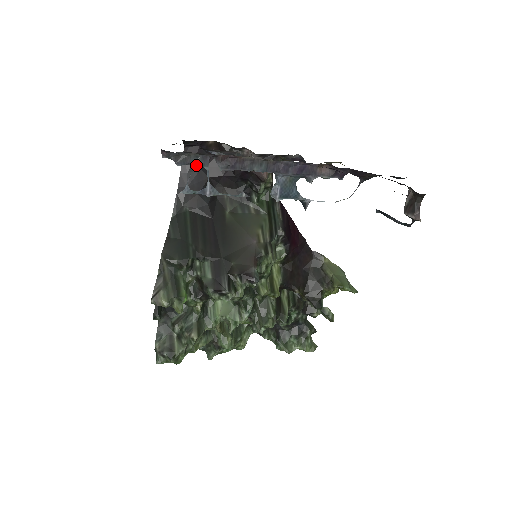
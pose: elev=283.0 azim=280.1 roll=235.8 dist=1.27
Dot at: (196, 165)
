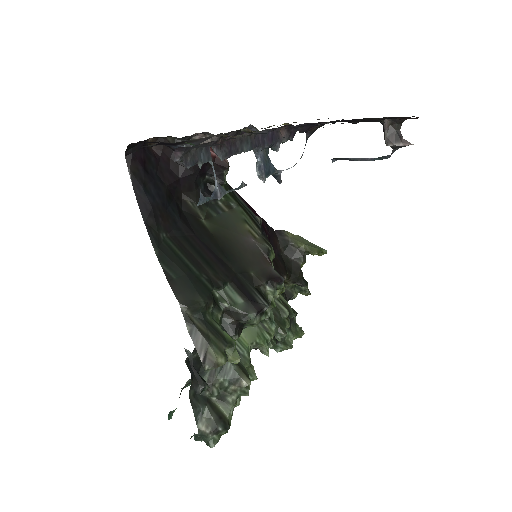
Dot at: (203, 161)
